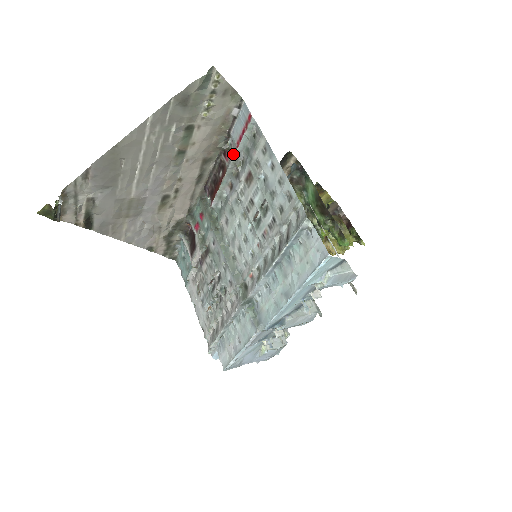
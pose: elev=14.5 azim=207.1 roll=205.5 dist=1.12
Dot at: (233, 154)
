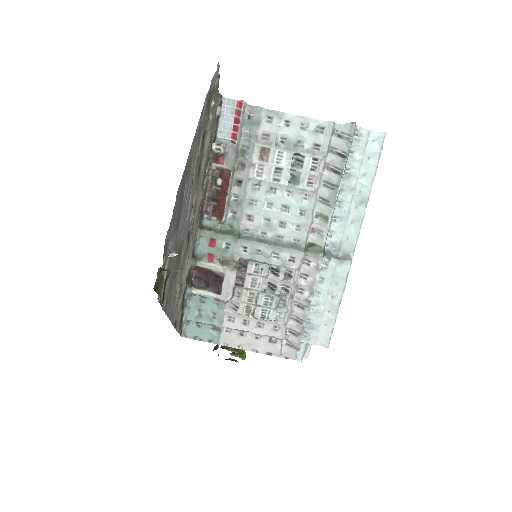
Dot at: (232, 149)
